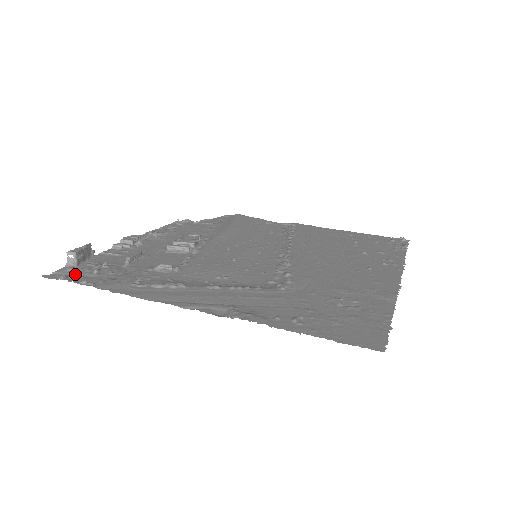
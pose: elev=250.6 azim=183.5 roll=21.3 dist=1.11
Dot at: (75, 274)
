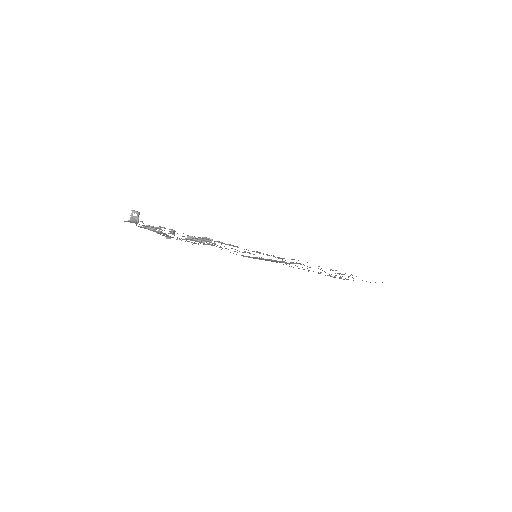
Dot at: occluded
